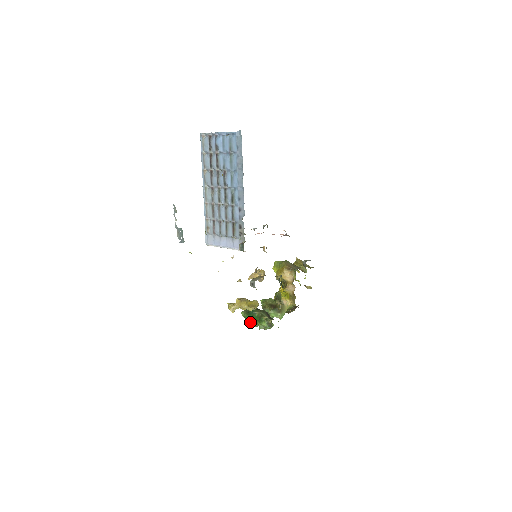
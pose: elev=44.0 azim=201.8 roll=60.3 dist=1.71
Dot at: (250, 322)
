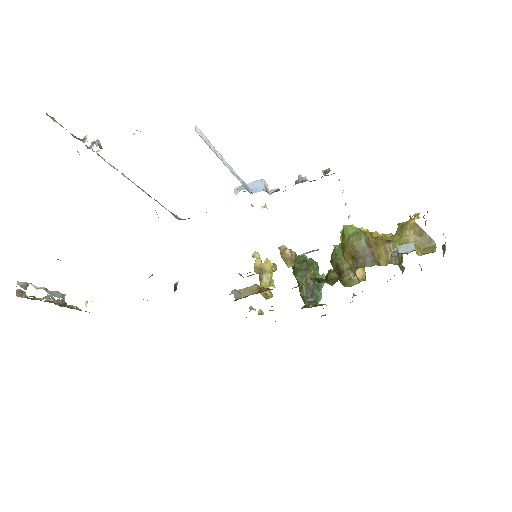
Dot at: occluded
